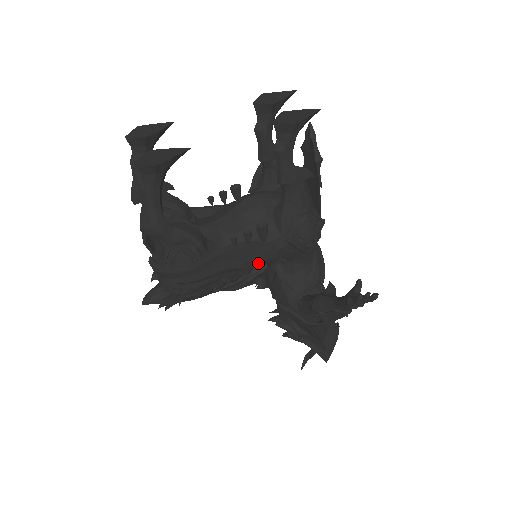
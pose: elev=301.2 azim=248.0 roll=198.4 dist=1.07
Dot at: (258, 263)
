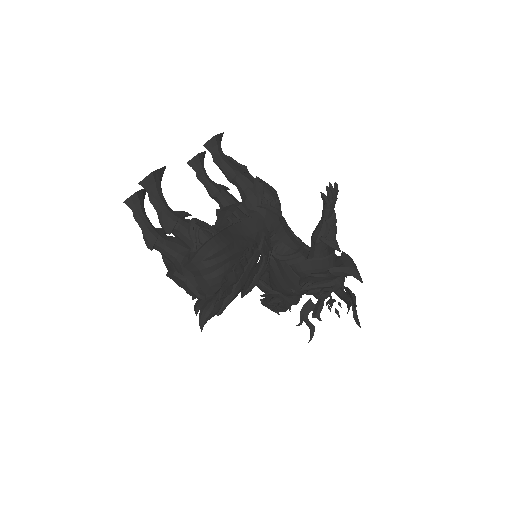
Dot at: (258, 238)
